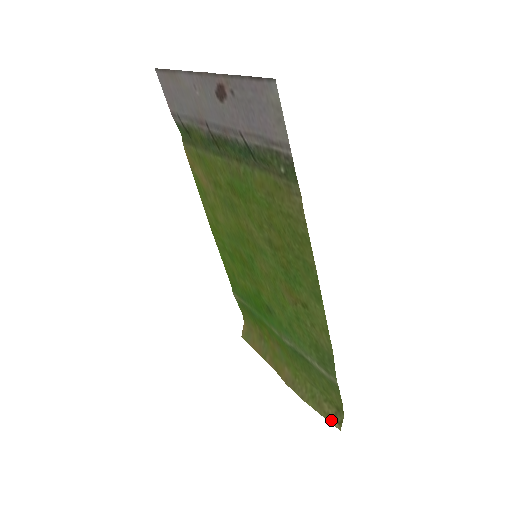
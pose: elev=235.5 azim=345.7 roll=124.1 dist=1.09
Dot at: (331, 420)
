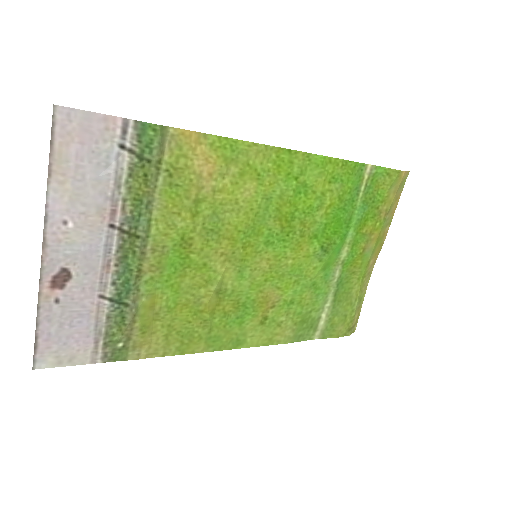
Dot at: (357, 321)
